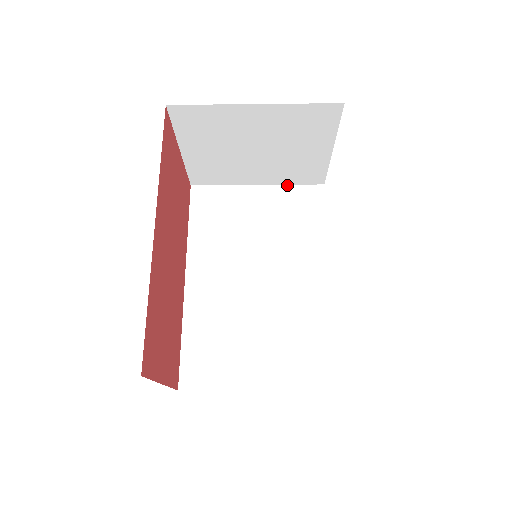
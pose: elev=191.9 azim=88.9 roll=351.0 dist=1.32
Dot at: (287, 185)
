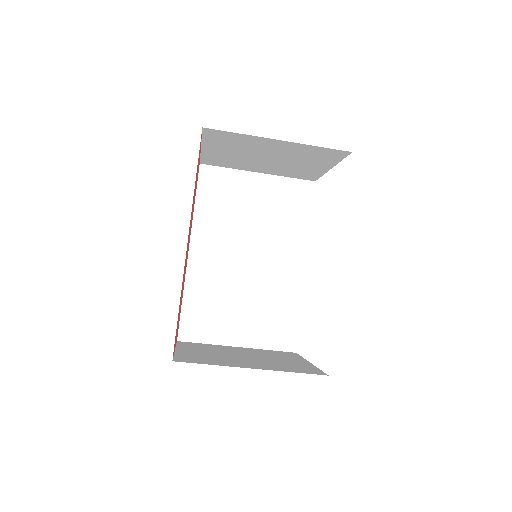
Dot at: (284, 177)
